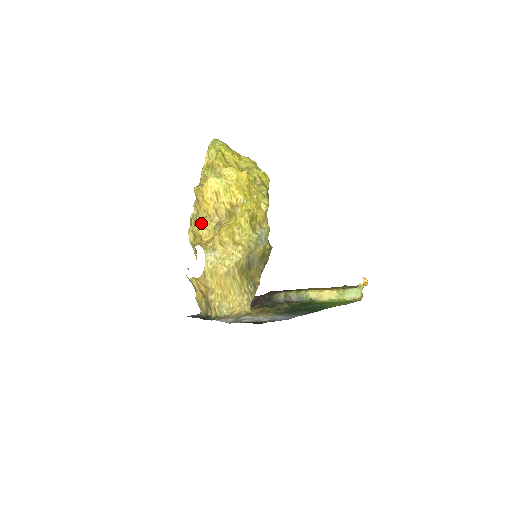
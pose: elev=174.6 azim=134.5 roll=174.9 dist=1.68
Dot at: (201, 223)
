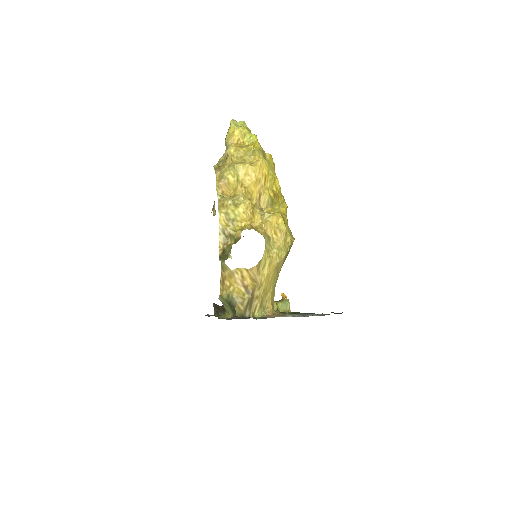
Dot at: (248, 205)
